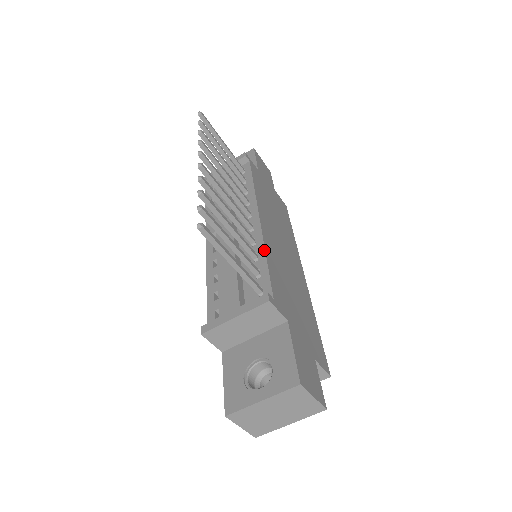
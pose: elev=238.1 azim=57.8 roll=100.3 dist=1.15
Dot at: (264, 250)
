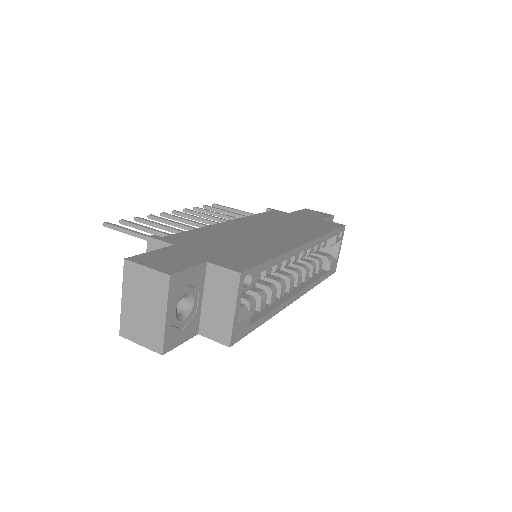
Dot at: (200, 228)
